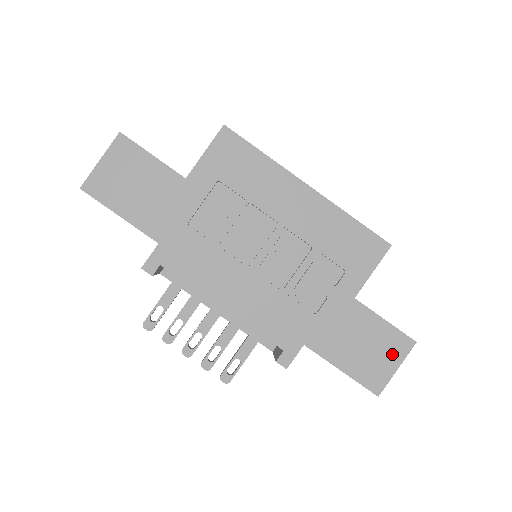
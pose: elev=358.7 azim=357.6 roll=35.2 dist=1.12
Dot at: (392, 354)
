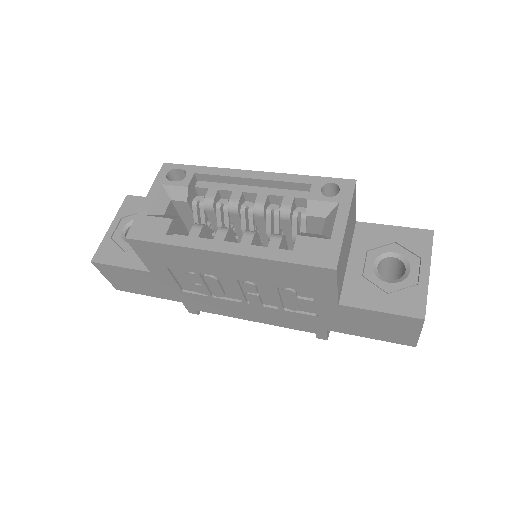
Dot at: (406, 328)
